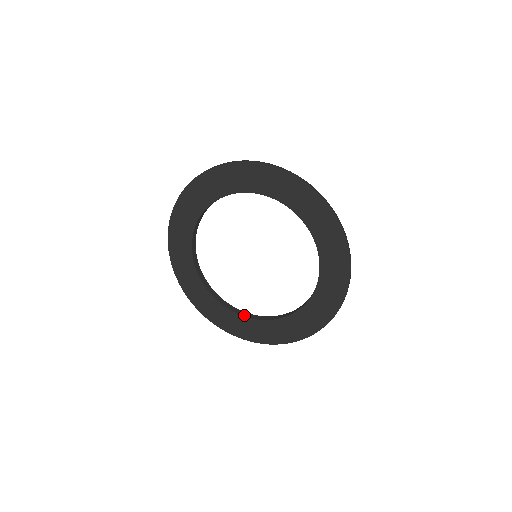
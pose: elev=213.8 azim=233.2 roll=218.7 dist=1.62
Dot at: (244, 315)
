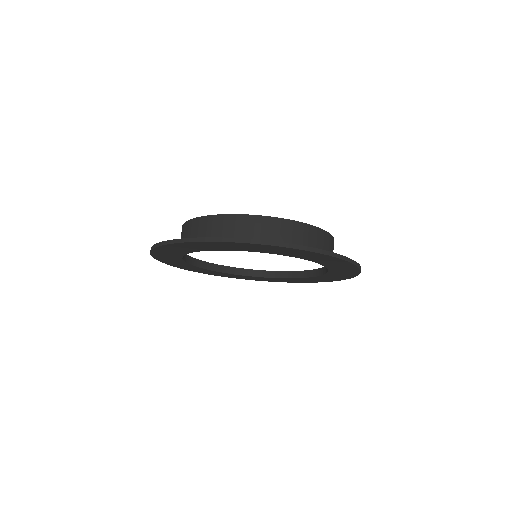
Dot at: (223, 271)
